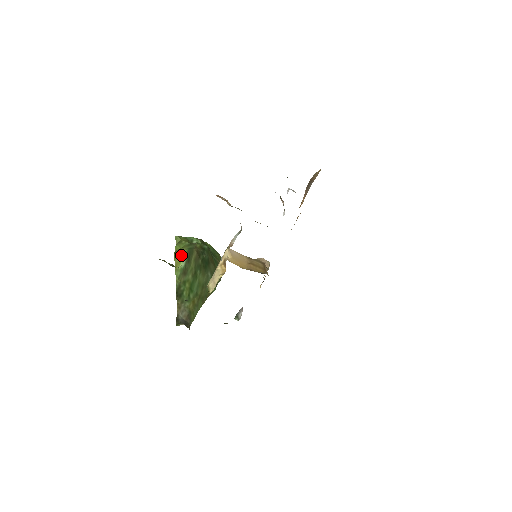
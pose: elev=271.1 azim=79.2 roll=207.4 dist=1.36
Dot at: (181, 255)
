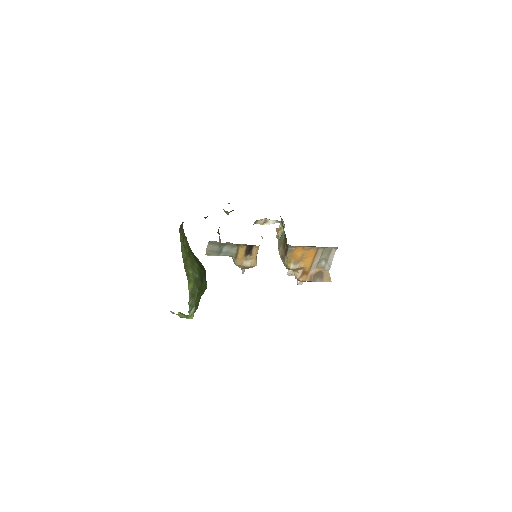
Dot at: occluded
